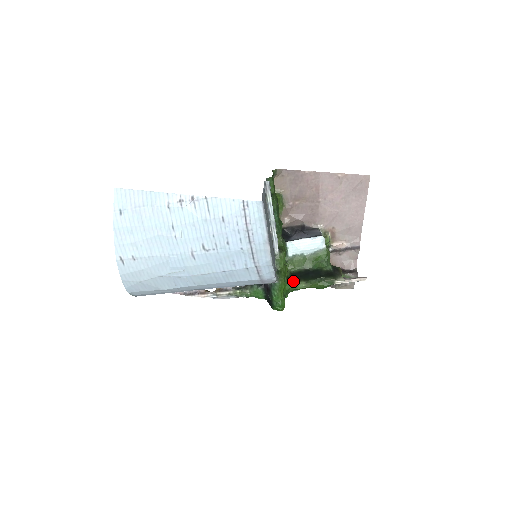
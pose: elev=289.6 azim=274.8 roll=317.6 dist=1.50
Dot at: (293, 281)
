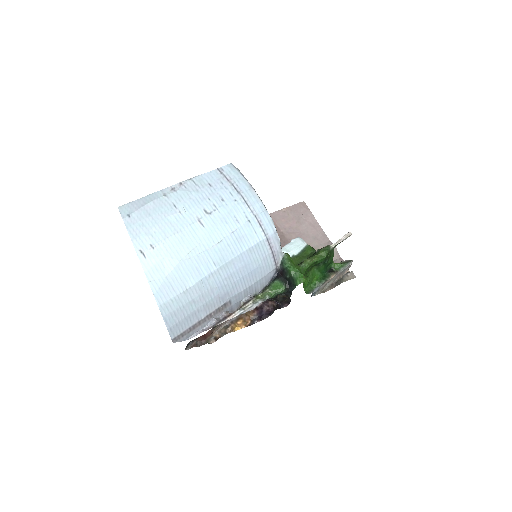
Dot at: (299, 264)
